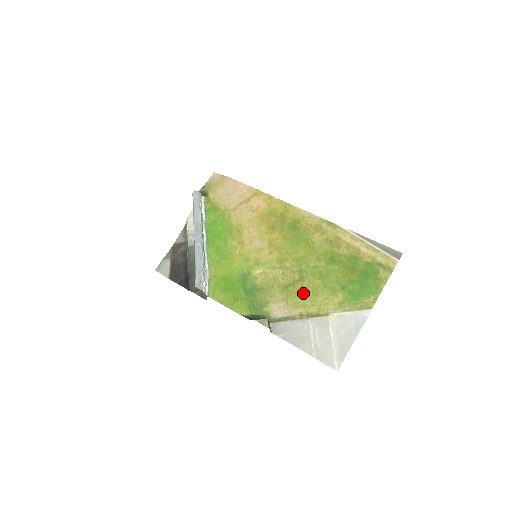
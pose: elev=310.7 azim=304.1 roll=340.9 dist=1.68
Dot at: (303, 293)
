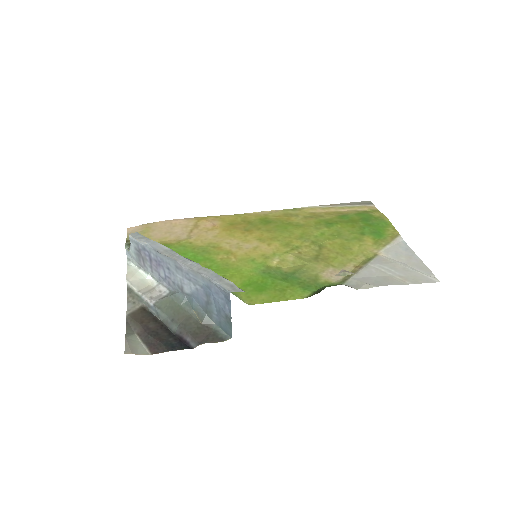
Dot at: (337, 253)
